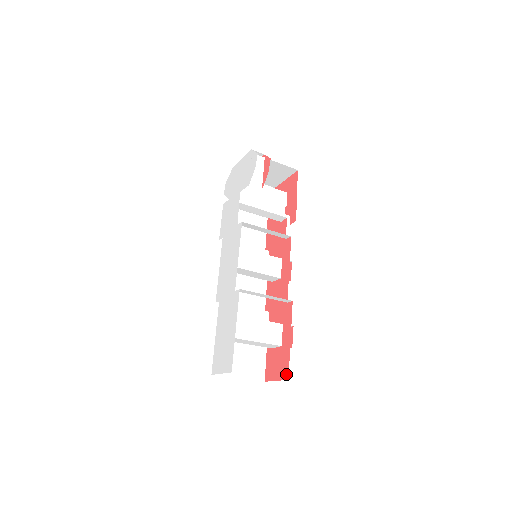
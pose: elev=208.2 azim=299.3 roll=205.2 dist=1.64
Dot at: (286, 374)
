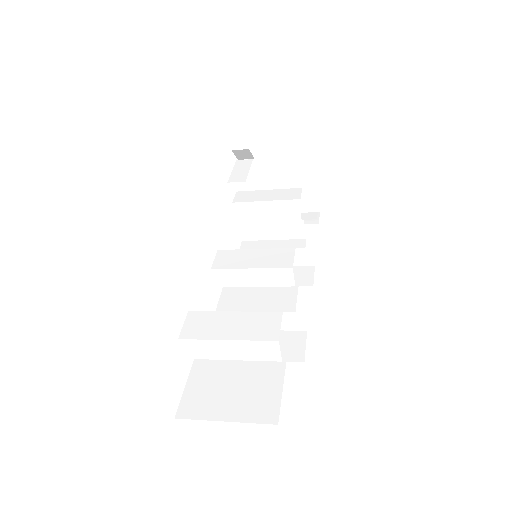
Dot at: occluded
